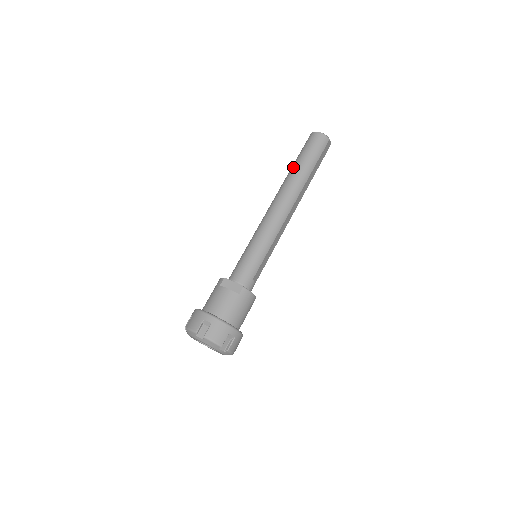
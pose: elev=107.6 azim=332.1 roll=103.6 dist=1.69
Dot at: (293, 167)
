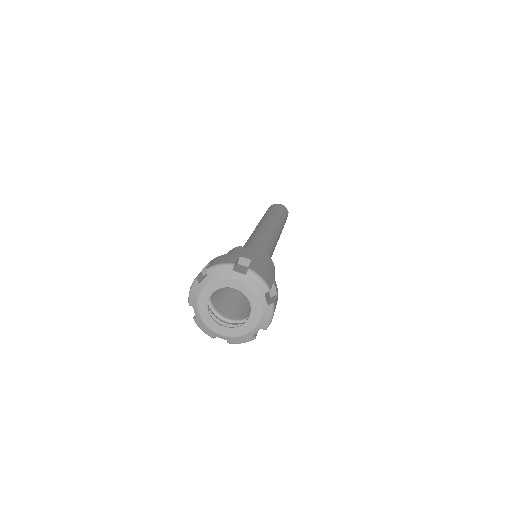
Dot at: (267, 213)
